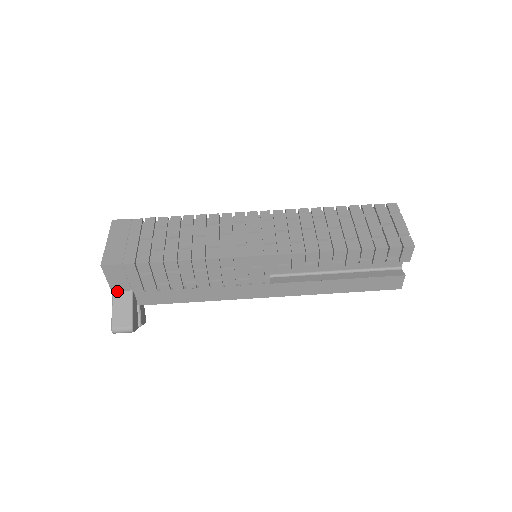
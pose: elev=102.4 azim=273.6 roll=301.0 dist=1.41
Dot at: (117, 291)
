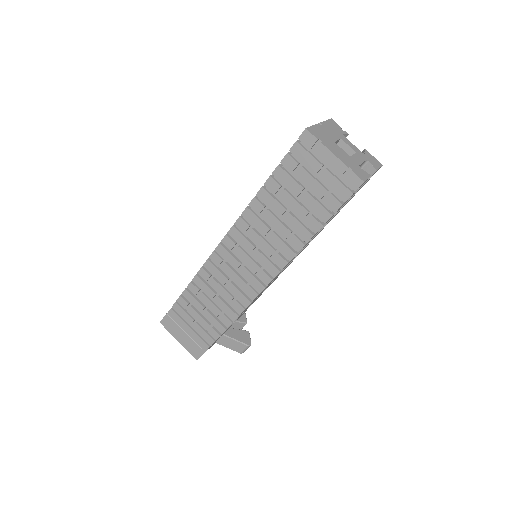
Dot at: (217, 341)
